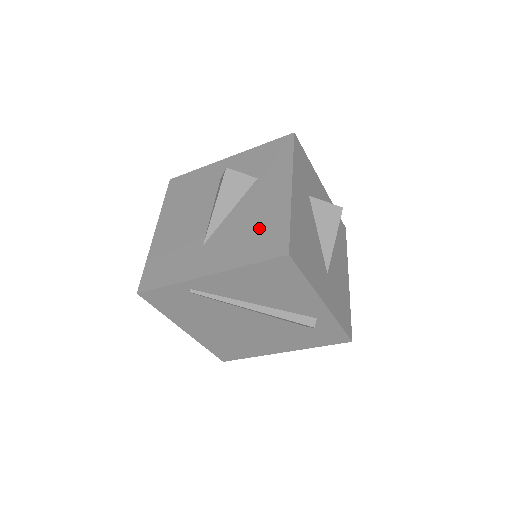
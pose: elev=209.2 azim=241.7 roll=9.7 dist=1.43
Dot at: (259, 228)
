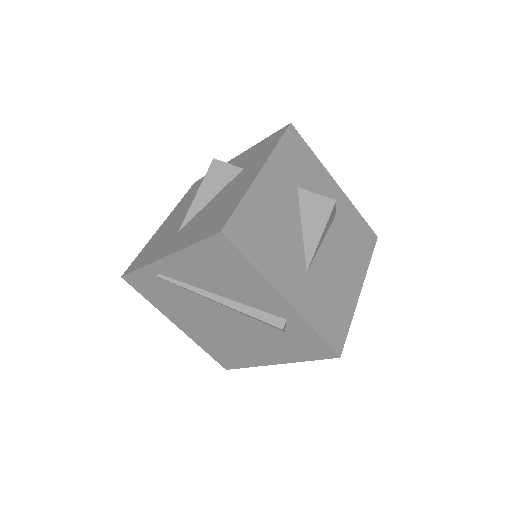
Dot at: (217, 211)
